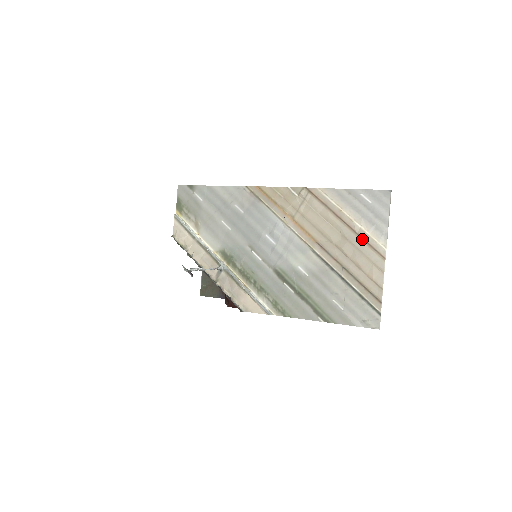
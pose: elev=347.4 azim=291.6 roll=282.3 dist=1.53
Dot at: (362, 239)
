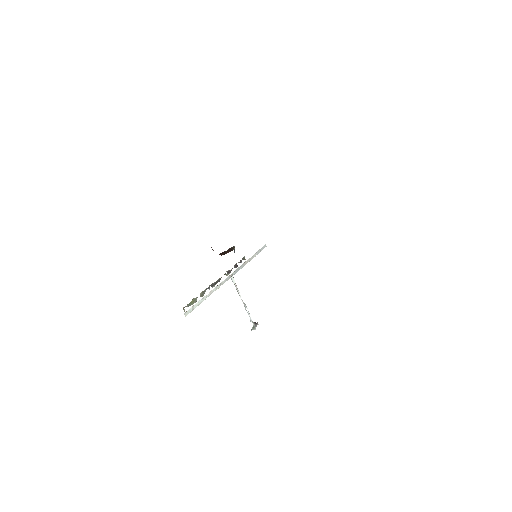
Dot at: occluded
